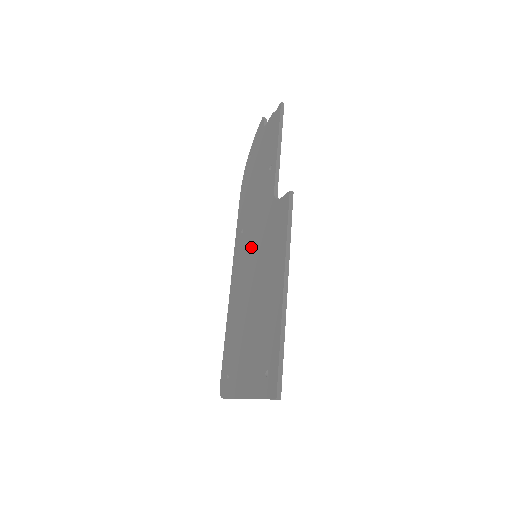
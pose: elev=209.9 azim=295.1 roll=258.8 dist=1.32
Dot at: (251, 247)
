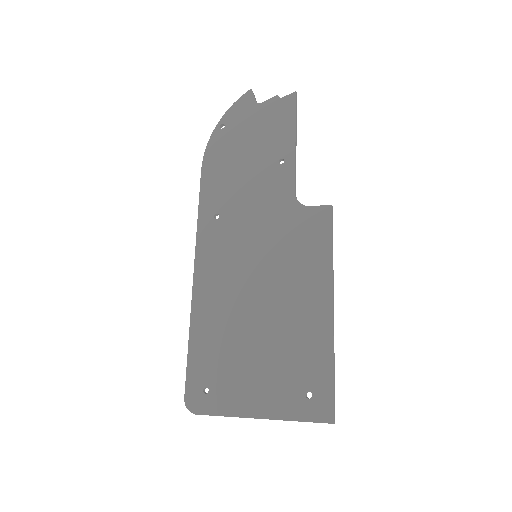
Dot at: (246, 243)
